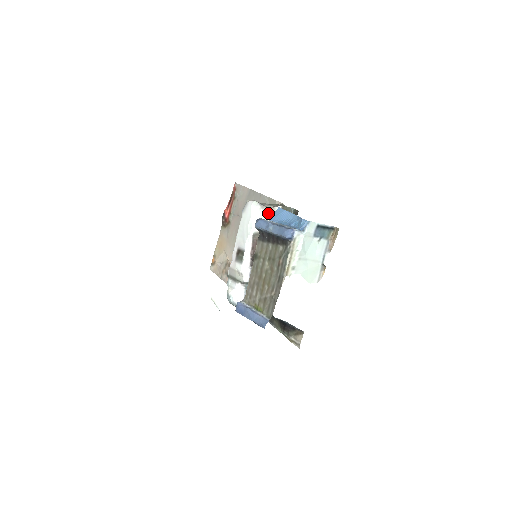
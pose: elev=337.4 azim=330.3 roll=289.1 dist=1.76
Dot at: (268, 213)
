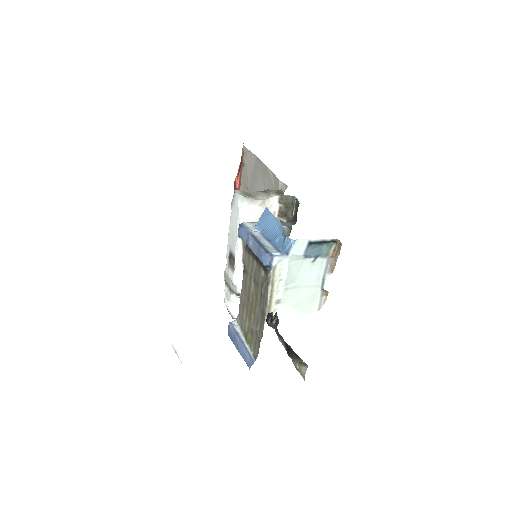
Dot at: (261, 207)
